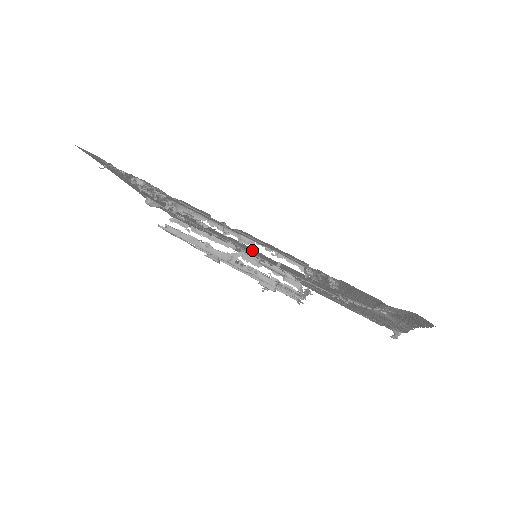
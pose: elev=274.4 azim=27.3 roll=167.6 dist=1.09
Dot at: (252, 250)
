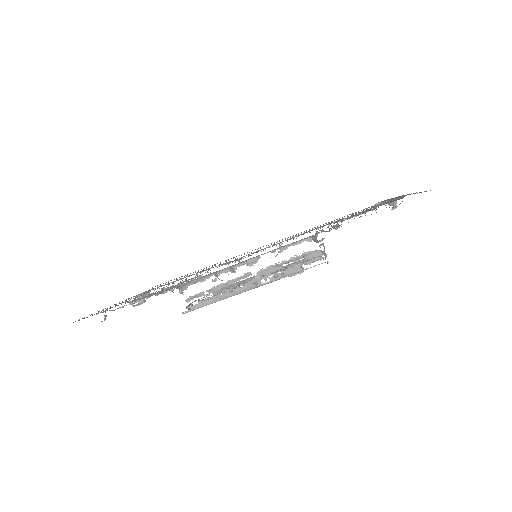
Dot at: (249, 255)
